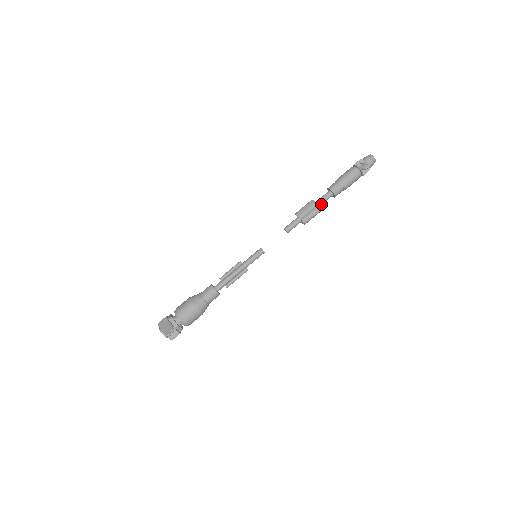
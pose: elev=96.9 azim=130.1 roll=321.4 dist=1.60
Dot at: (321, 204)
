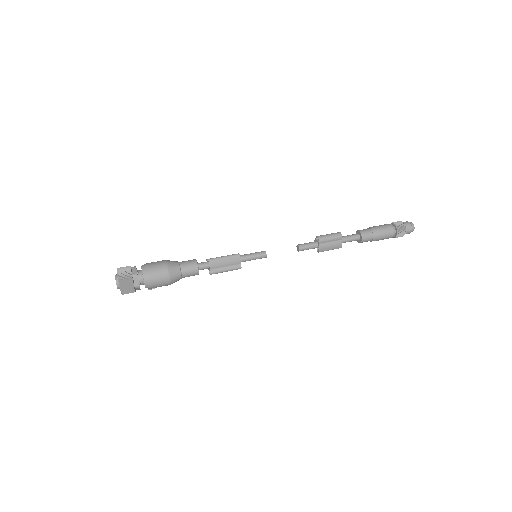
Dot at: (344, 238)
